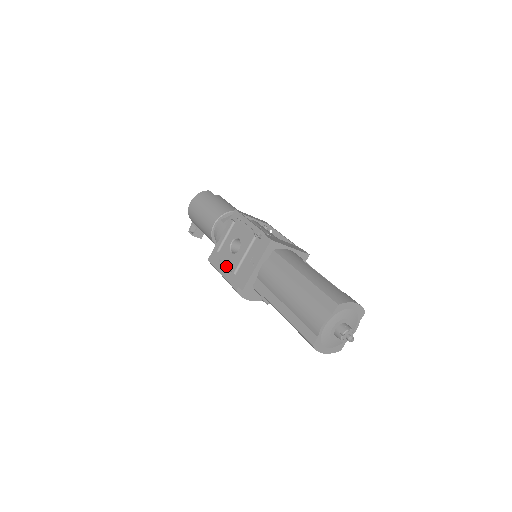
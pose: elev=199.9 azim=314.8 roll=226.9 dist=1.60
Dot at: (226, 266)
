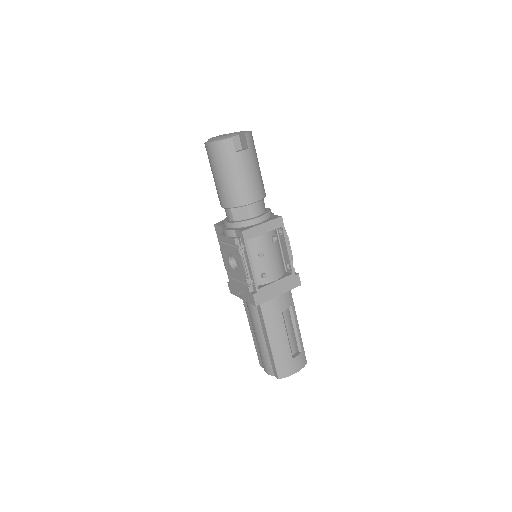
Dot at: (224, 262)
